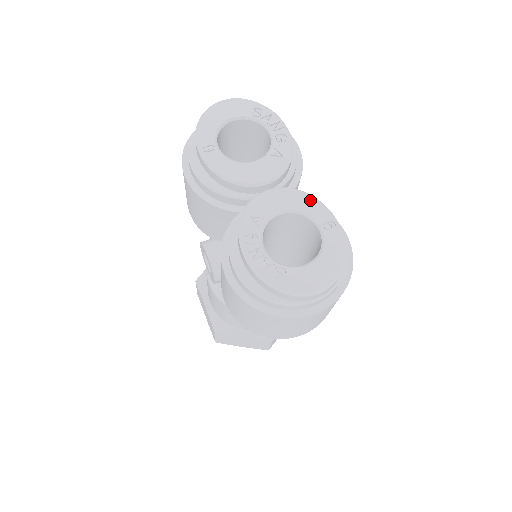
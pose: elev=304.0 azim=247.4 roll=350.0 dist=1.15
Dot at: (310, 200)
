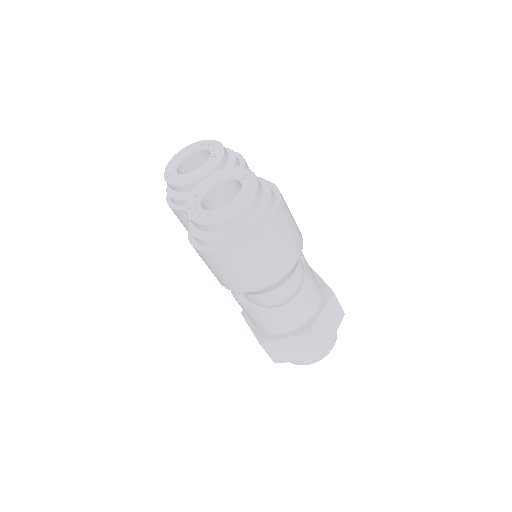
Dot at: (233, 169)
